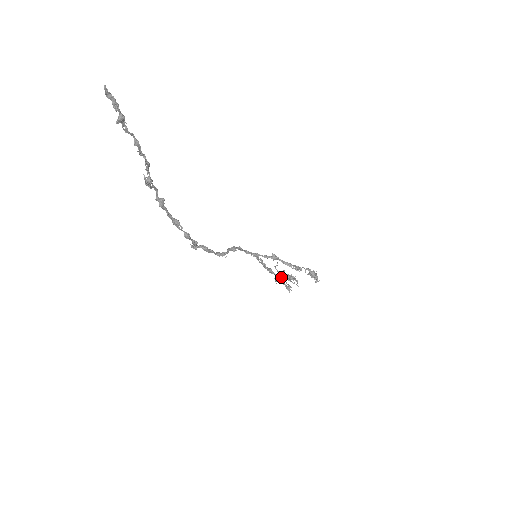
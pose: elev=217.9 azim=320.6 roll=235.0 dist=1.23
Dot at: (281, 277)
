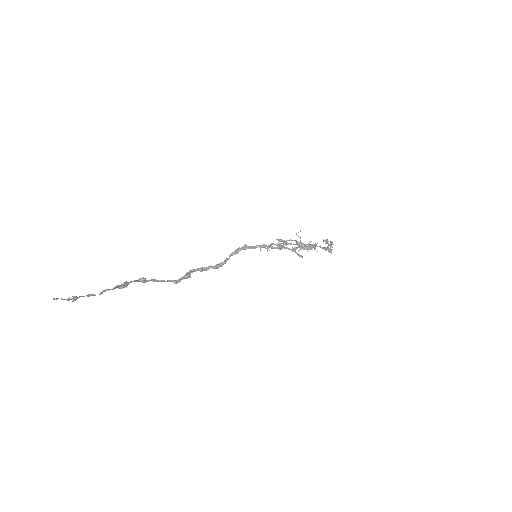
Dot at: (299, 246)
